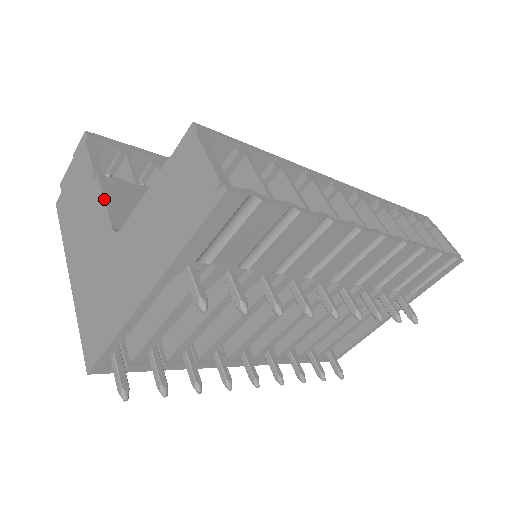
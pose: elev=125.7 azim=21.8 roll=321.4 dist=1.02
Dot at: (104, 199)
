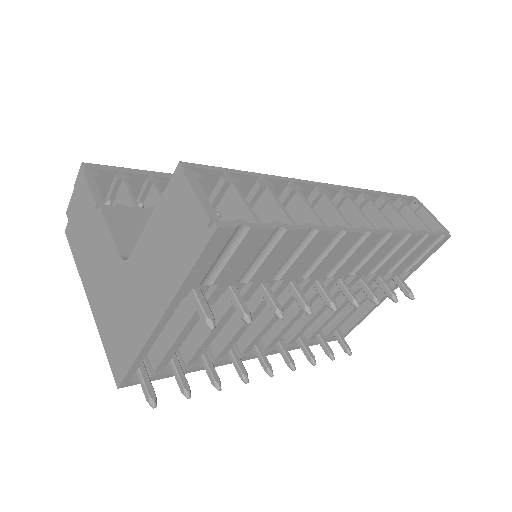
Dot at: (109, 229)
